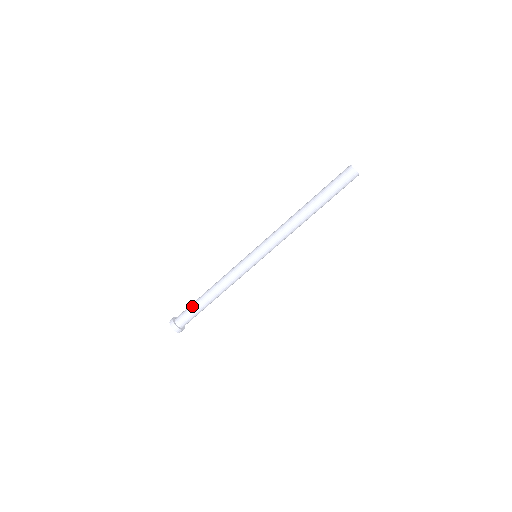
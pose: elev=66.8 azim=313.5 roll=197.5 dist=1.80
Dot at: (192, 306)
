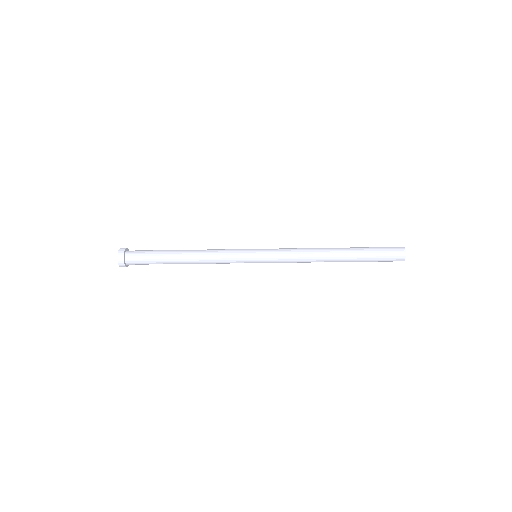
Dot at: occluded
